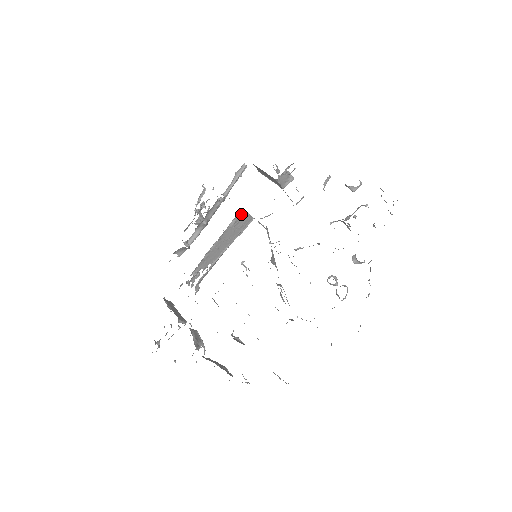
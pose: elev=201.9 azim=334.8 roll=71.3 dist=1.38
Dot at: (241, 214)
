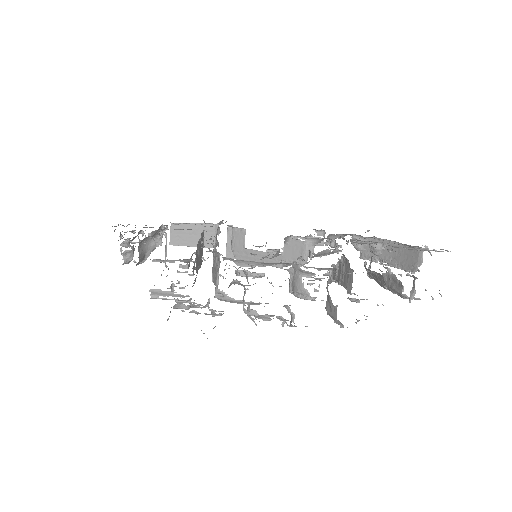
Dot at: occluded
